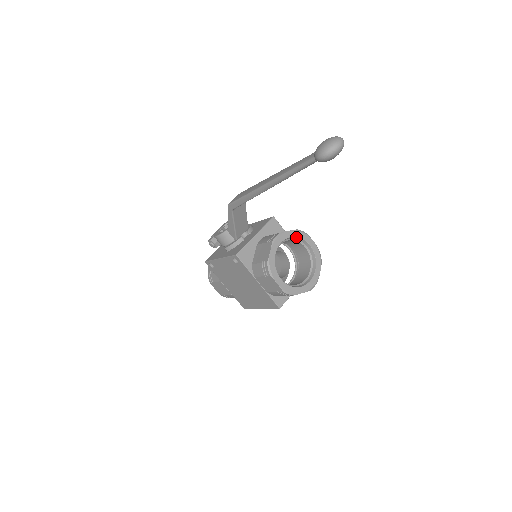
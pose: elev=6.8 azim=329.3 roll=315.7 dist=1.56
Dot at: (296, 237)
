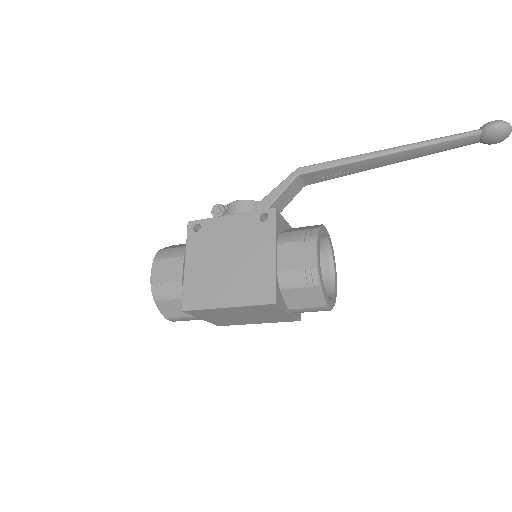
Dot at: (331, 253)
